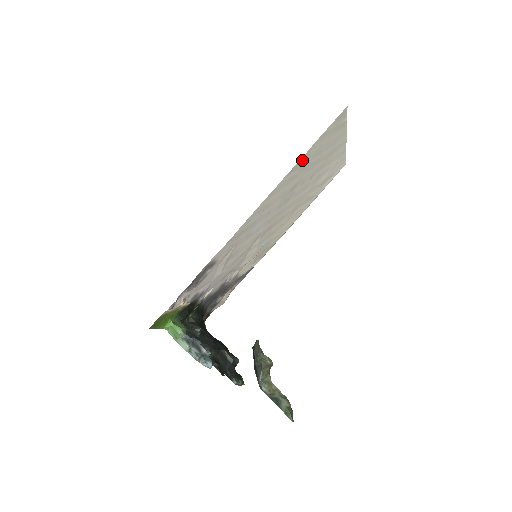
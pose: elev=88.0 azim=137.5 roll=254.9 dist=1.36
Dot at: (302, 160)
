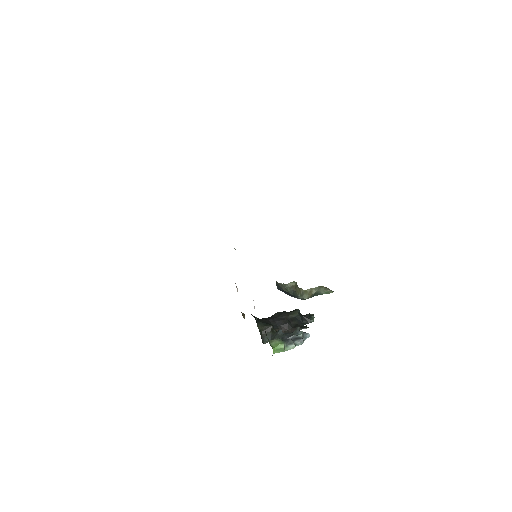
Dot at: occluded
